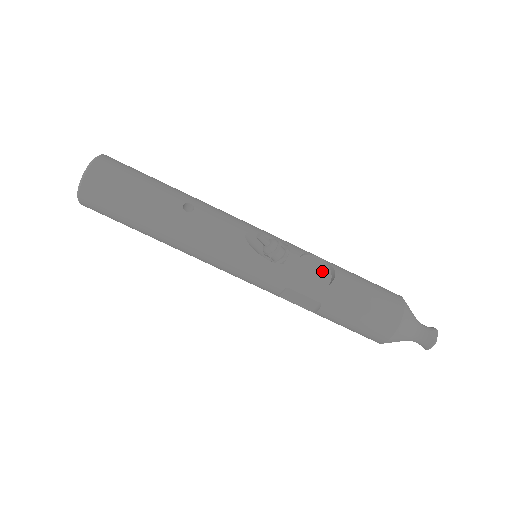
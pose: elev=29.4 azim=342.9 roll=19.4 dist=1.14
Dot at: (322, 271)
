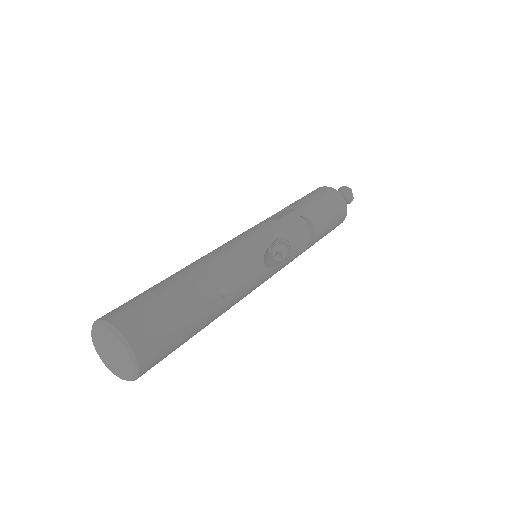
Dot at: (302, 227)
